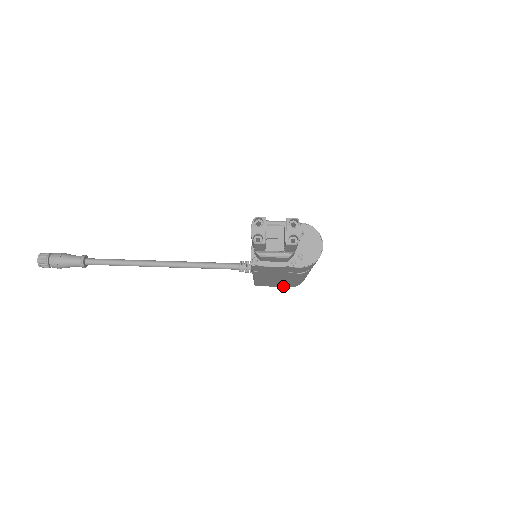
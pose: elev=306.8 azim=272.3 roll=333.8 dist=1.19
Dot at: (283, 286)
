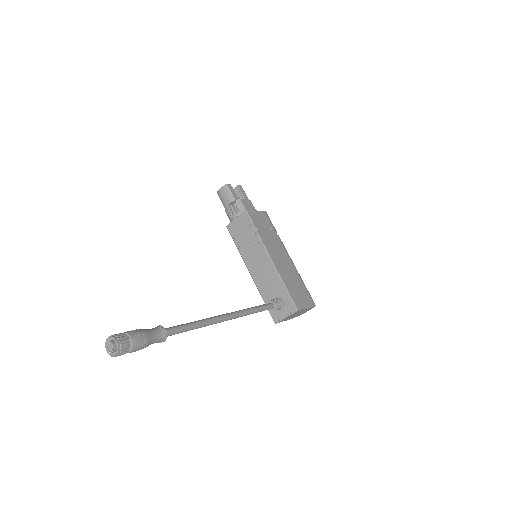
Dot at: (309, 303)
